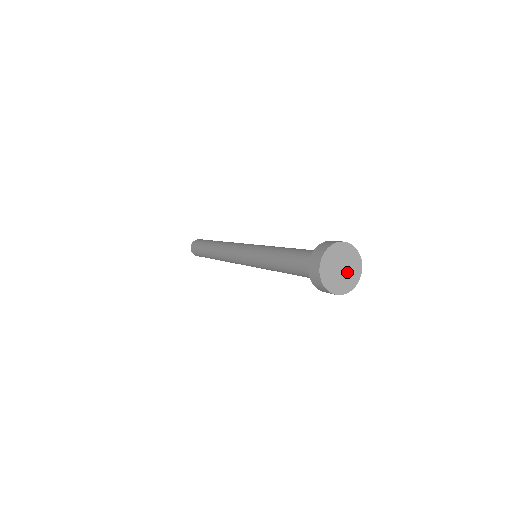
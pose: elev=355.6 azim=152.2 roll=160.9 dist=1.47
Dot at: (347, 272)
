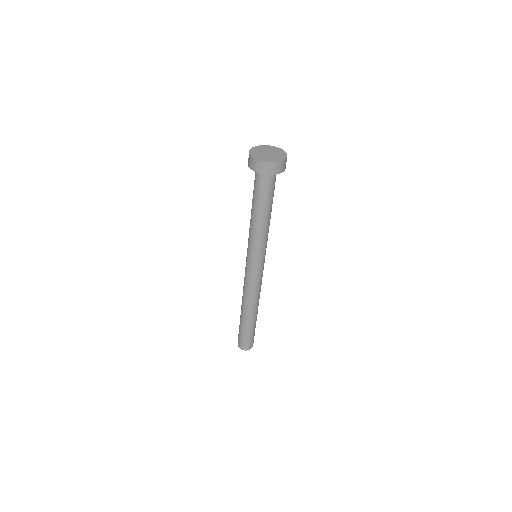
Dot at: (273, 153)
